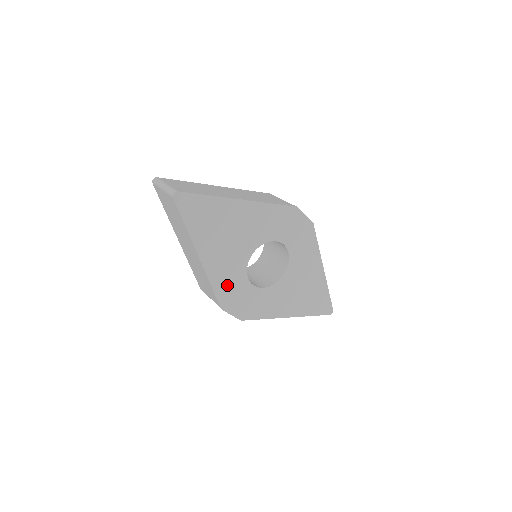
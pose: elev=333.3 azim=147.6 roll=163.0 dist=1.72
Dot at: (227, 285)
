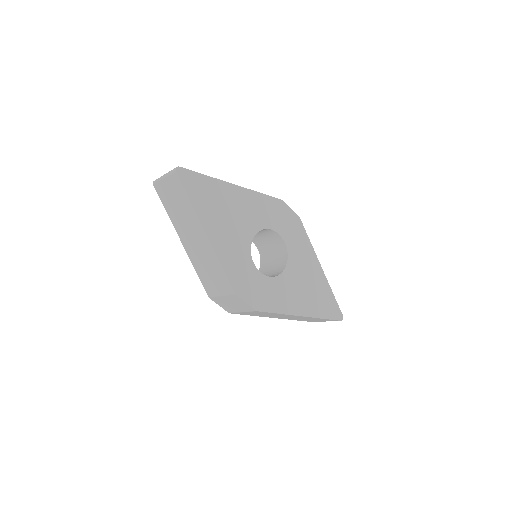
Dot at: (236, 267)
